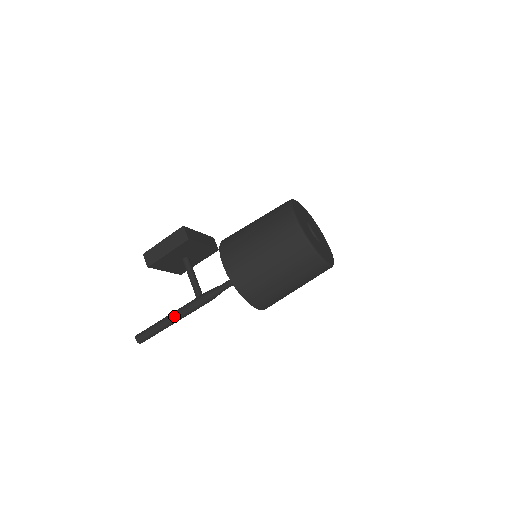
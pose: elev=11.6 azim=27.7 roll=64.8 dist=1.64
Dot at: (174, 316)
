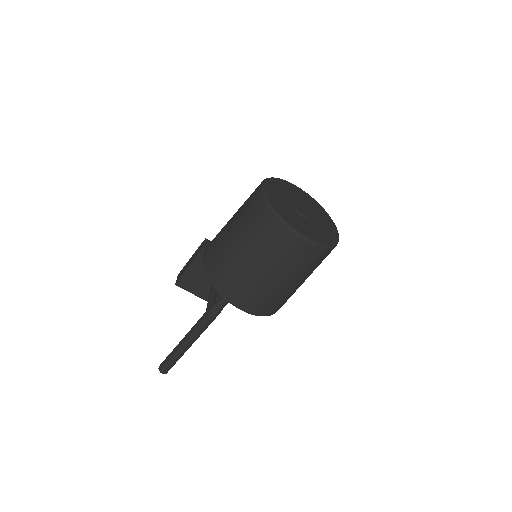
Dot at: (186, 336)
